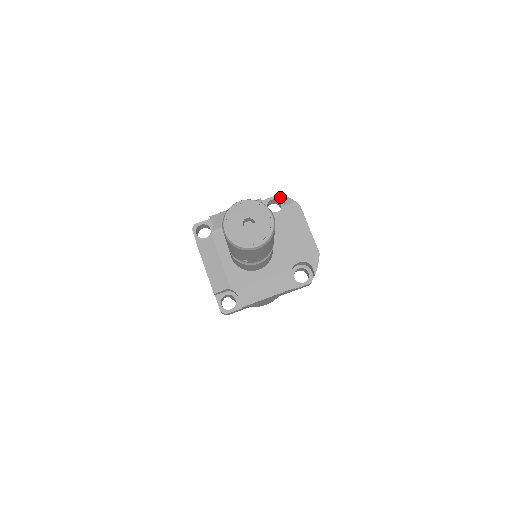
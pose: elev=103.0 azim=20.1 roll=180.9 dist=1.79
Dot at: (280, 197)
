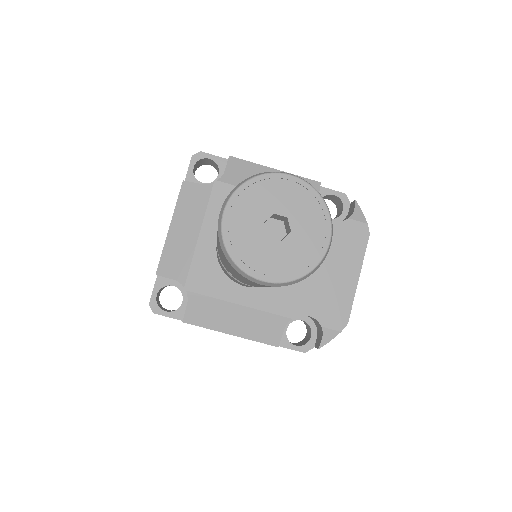
Dot at: occluded
